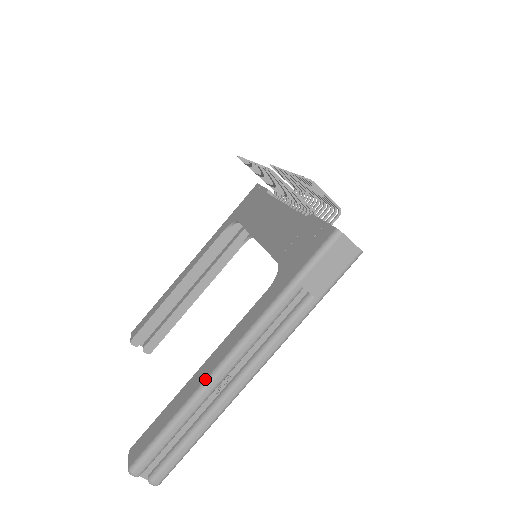
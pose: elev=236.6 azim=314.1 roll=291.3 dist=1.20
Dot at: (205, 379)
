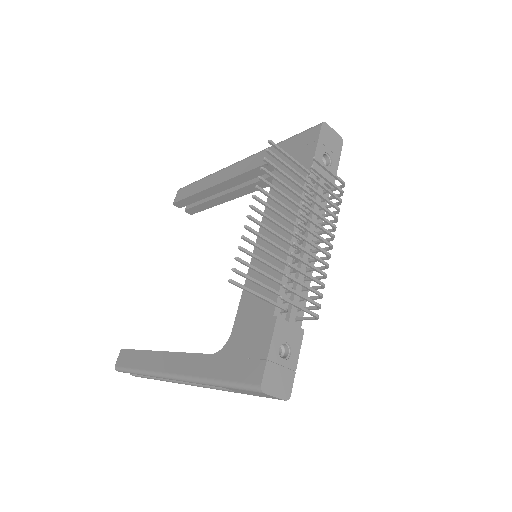
Dot at: (155, 371)
